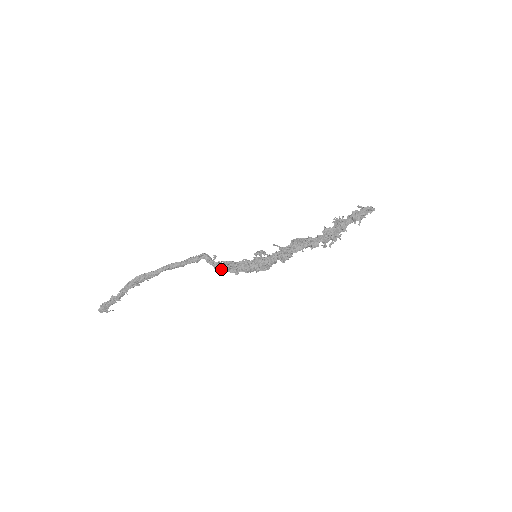
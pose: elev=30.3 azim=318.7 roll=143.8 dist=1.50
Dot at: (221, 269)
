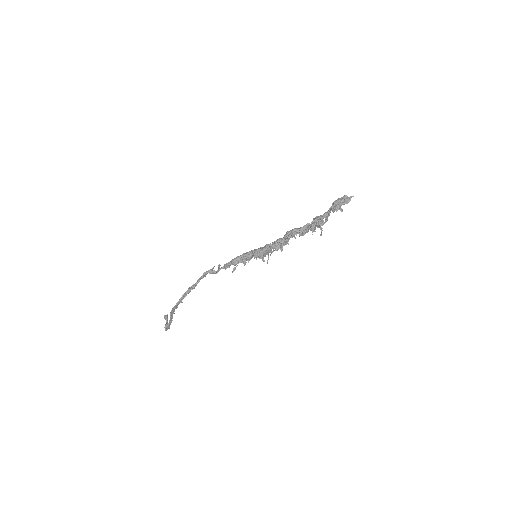
Dot at: occluded
